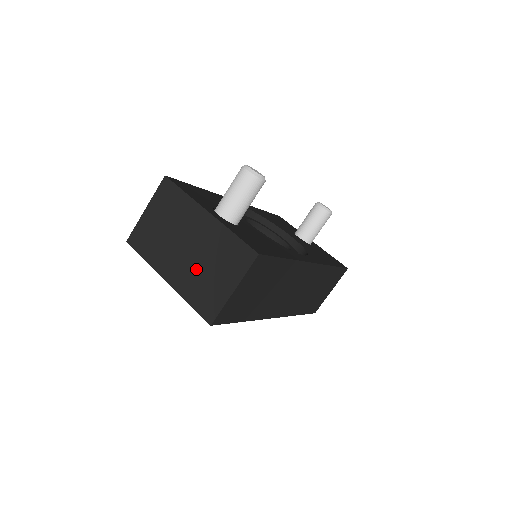
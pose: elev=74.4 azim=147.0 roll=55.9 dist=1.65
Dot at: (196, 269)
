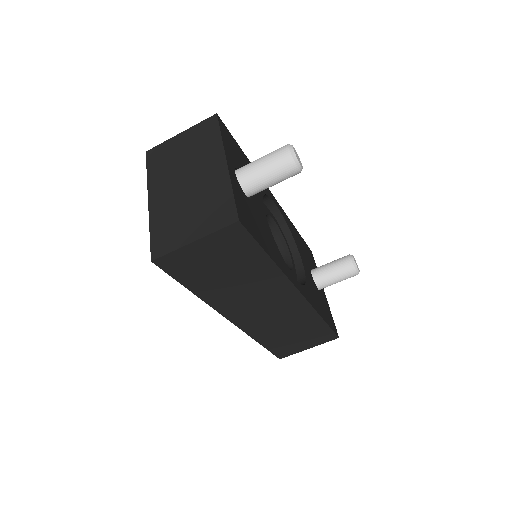
Dot at: (179, 204)
